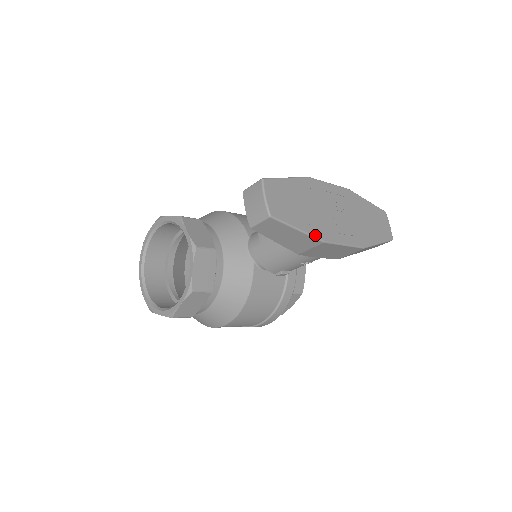
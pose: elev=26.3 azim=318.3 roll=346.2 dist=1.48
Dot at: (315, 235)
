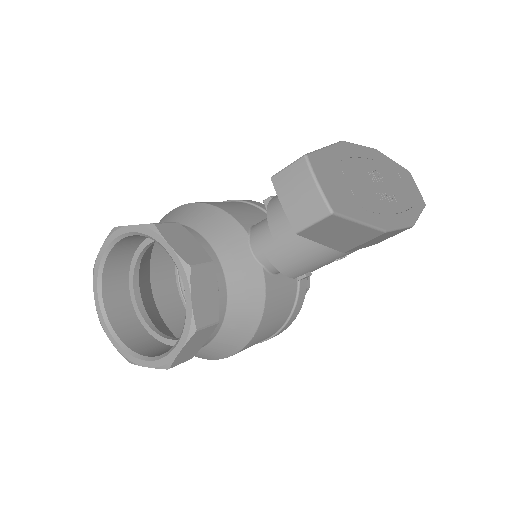
Dot at: (377, 225)
